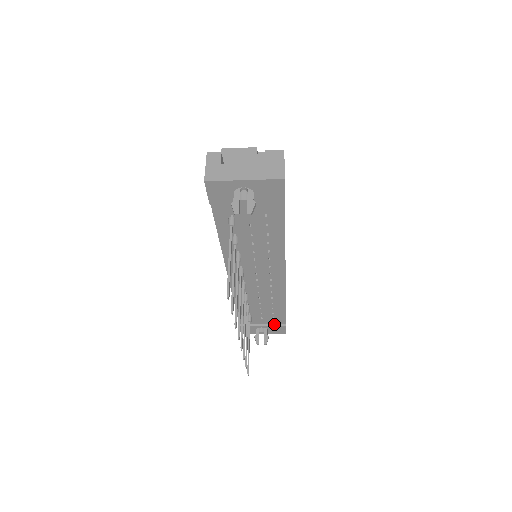
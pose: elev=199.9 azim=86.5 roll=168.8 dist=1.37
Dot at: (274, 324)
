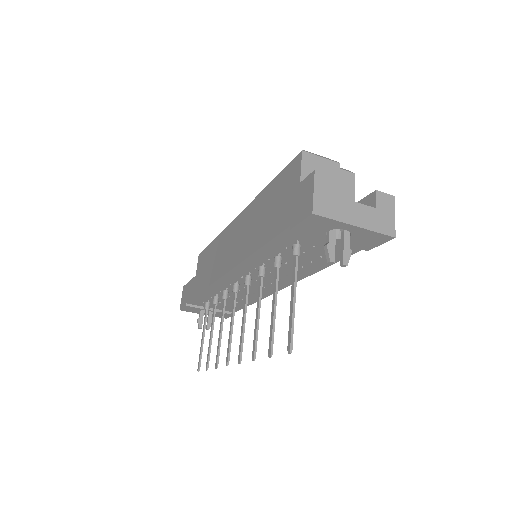
Dot at: occluded
